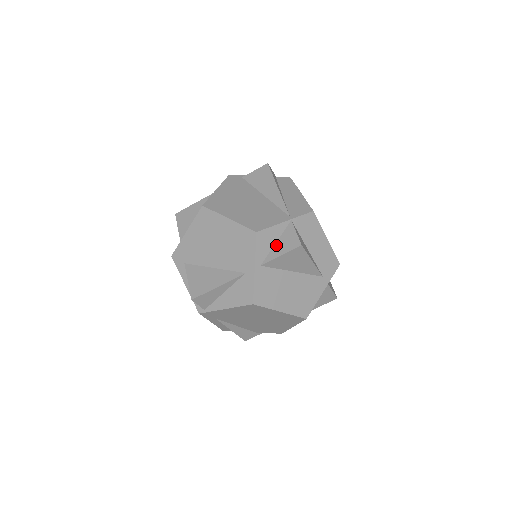
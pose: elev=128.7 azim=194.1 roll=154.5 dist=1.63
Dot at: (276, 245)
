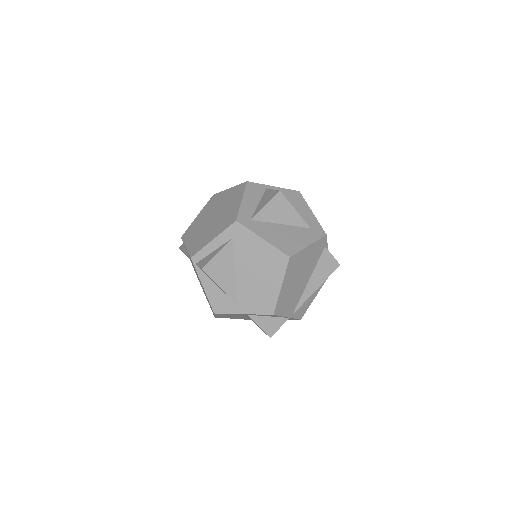
Dot at: (267, 318)
